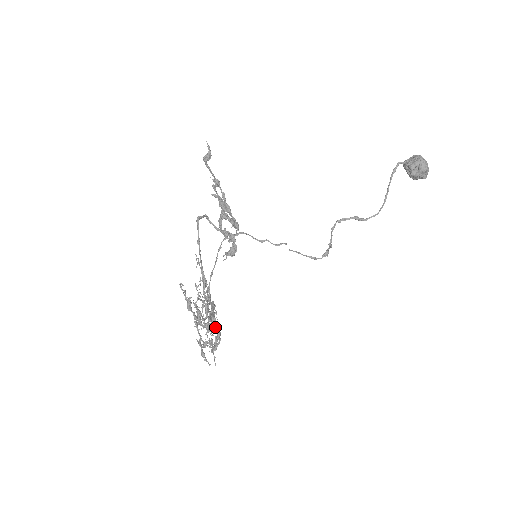
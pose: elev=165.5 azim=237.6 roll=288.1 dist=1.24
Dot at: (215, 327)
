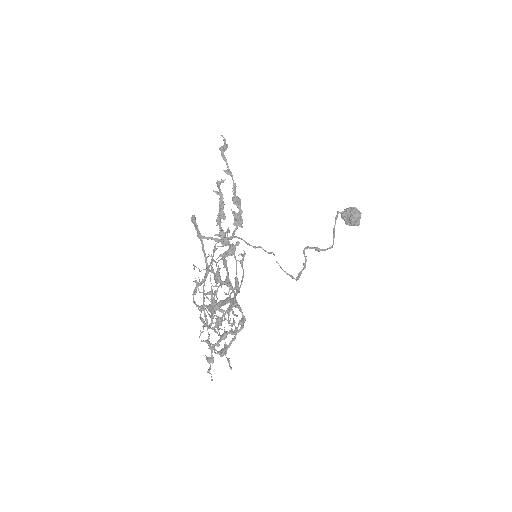
Dot at: (240, 309)
